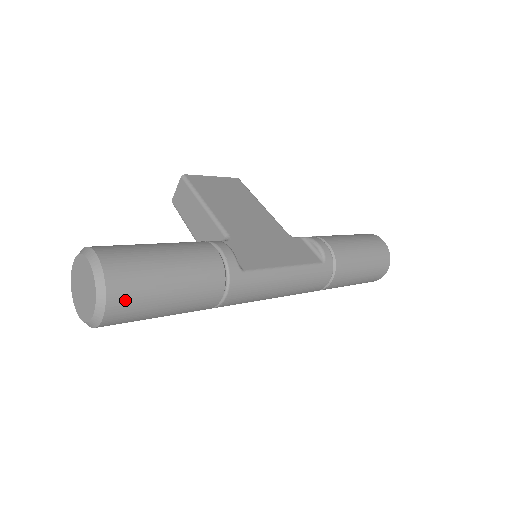
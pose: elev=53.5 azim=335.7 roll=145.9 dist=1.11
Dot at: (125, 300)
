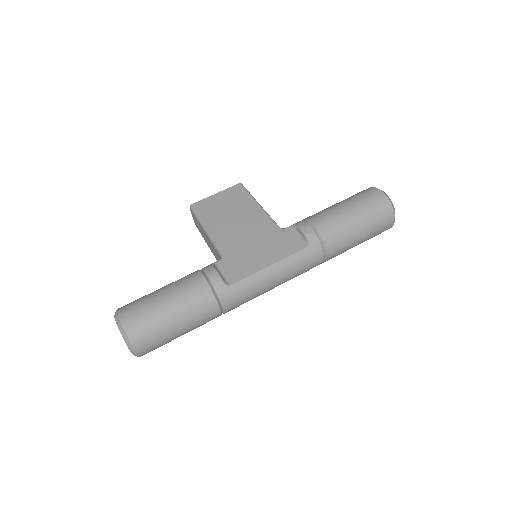
Dot at: (145, 340)
